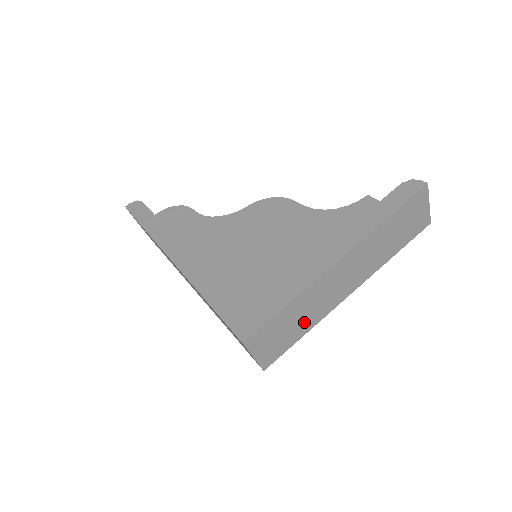
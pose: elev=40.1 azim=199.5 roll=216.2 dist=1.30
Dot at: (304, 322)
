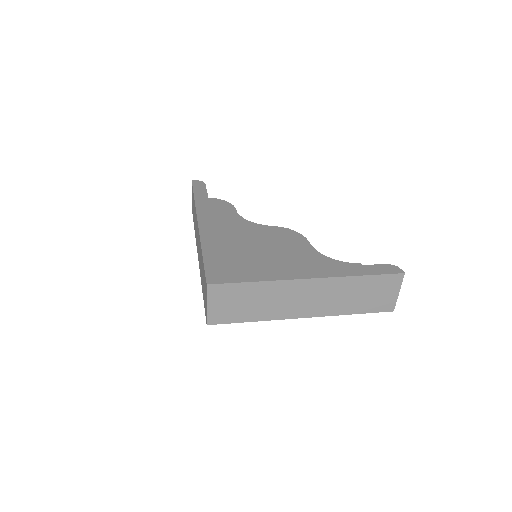
Dot at: (258, 310)
